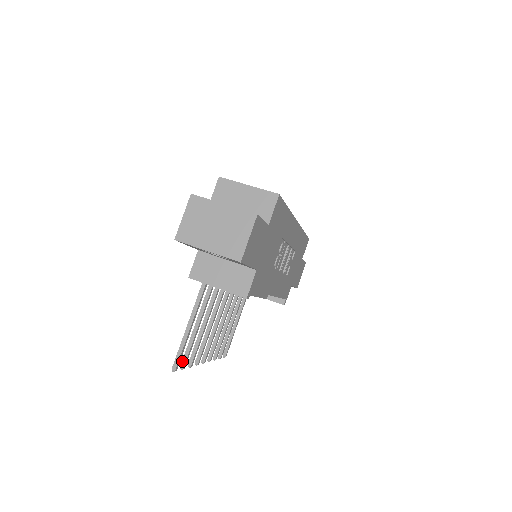
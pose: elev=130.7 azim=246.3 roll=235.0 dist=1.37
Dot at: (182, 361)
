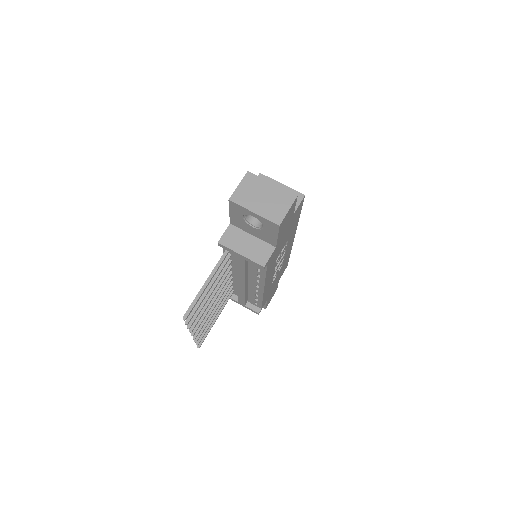
Dot at: (188, 317)
